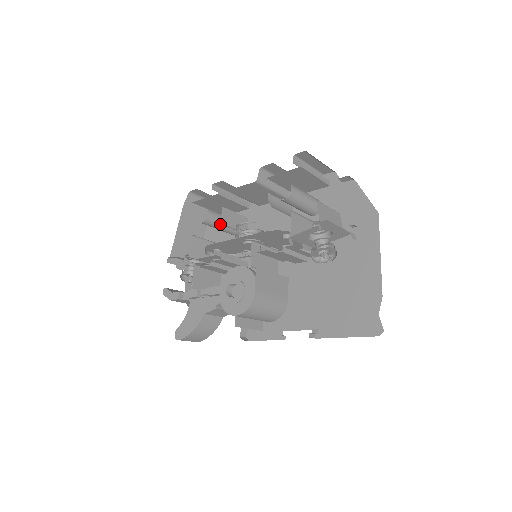
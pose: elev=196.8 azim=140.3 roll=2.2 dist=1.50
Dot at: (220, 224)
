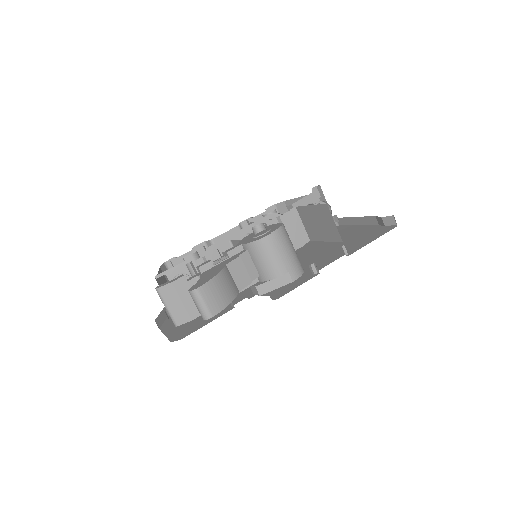
Dot at: occluded
